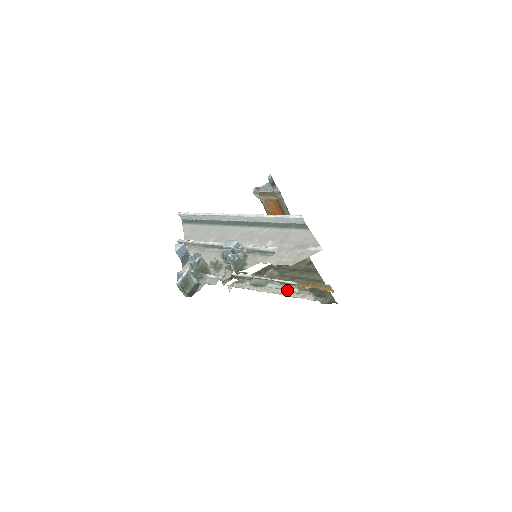
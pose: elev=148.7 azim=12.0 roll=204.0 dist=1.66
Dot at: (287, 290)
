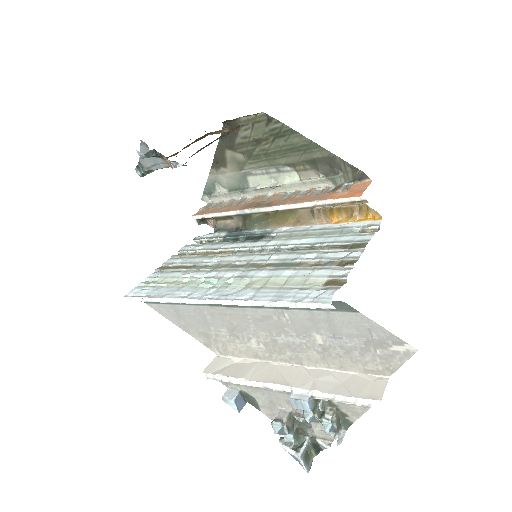
Dot at: (283, 183)
